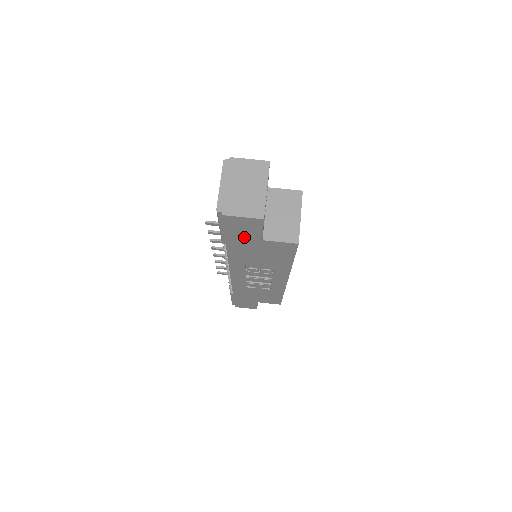
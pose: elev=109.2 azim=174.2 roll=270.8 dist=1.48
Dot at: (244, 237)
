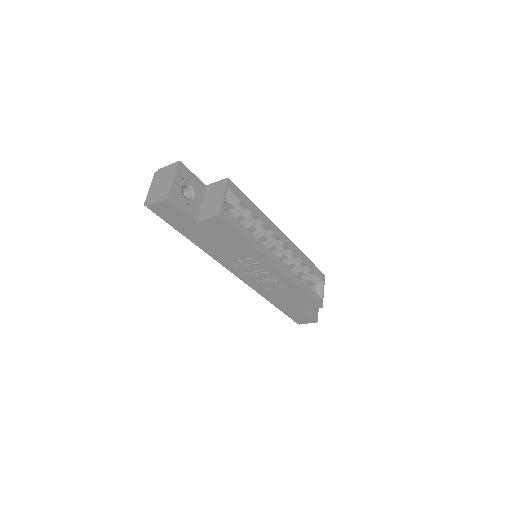
Dot at: (184, 224)
